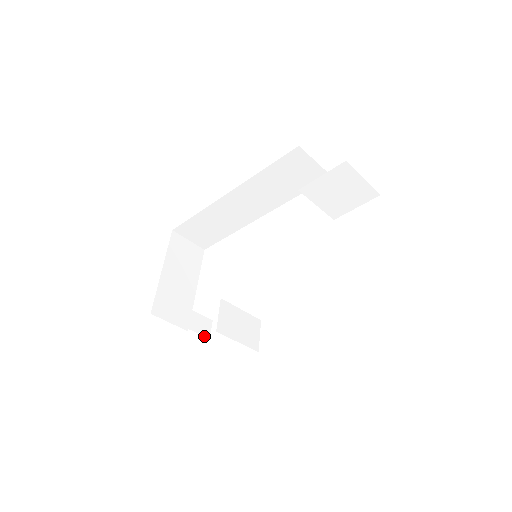
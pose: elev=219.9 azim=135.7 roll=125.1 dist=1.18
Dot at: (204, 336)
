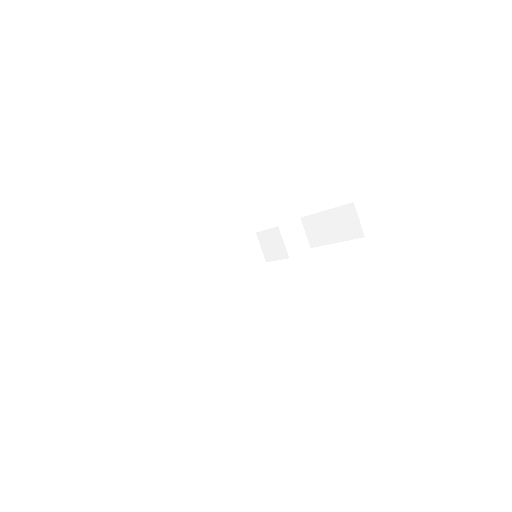
Dot at: occluded
